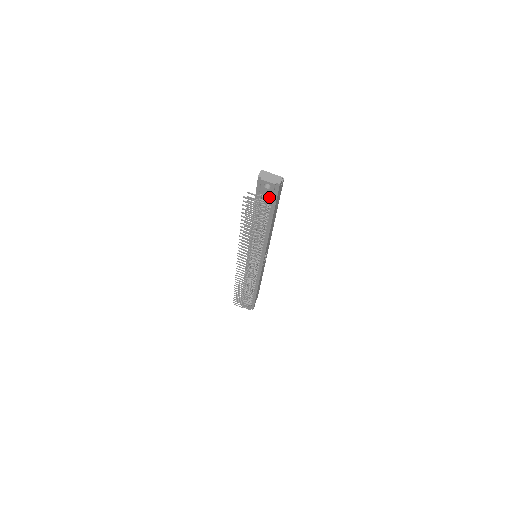
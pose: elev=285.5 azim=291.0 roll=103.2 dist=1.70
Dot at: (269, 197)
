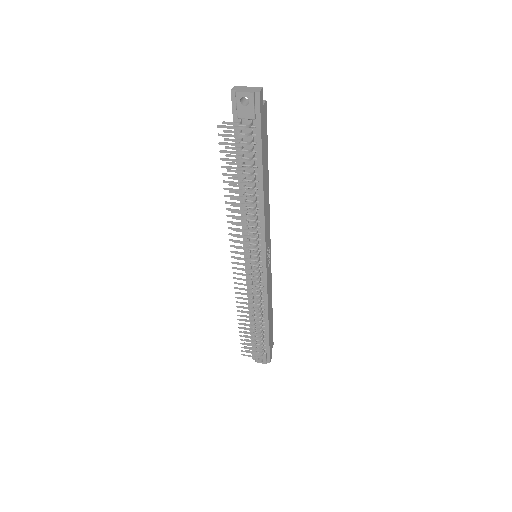
Dot at: (251, 125)
